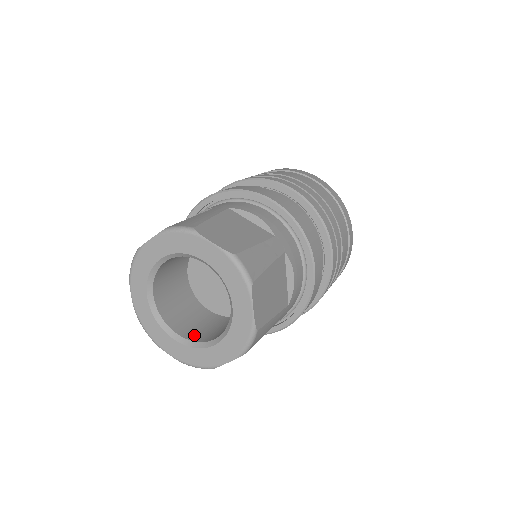
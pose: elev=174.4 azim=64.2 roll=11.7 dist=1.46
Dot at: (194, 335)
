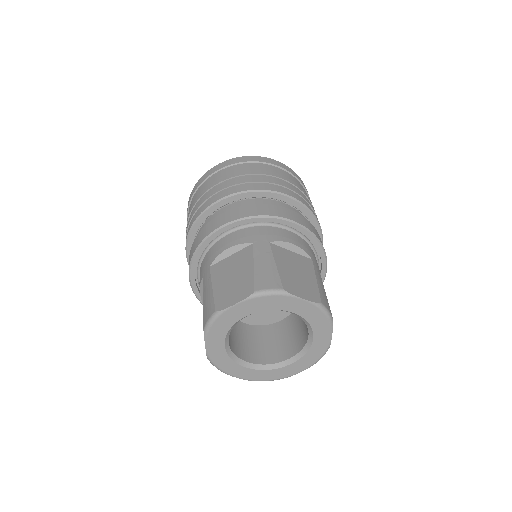
Dot at: (260, 357)
